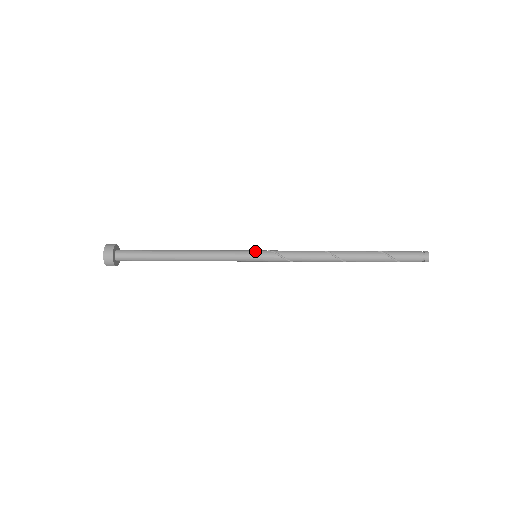
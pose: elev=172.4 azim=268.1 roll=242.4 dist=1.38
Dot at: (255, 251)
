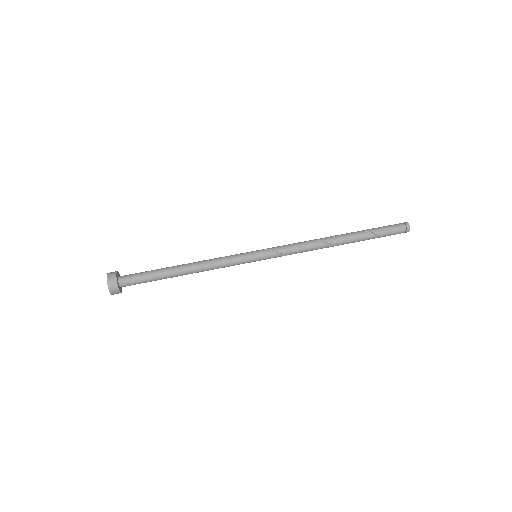
Dot at: (255, 253)
